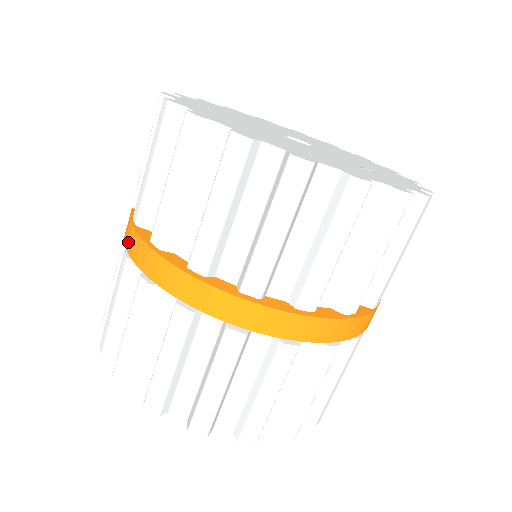
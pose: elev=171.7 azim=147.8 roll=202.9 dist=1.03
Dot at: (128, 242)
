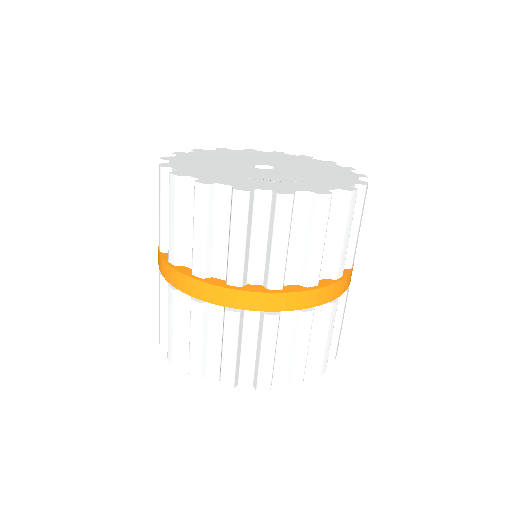
Dot at: occluded
